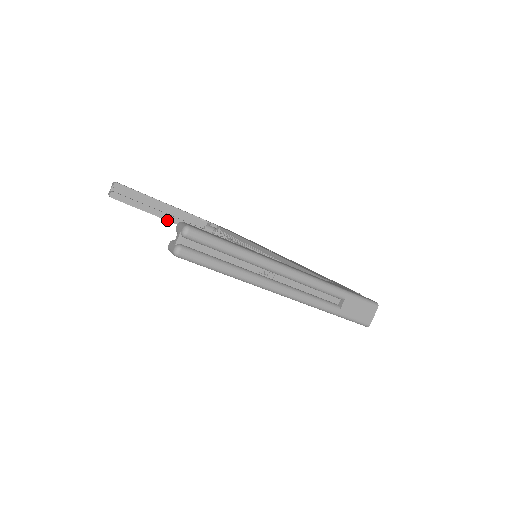
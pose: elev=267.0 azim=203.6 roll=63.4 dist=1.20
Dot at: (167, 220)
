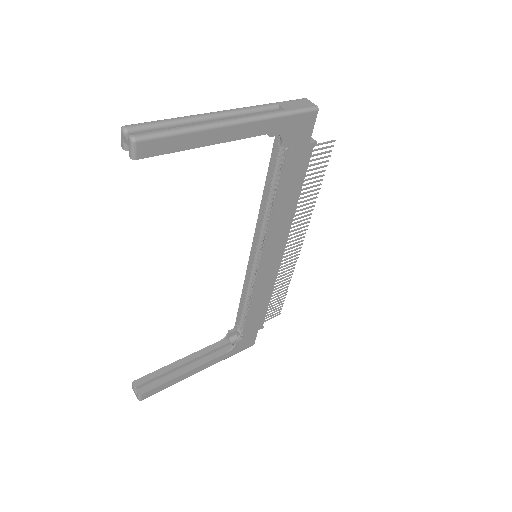
Dot at: (199, 366)
